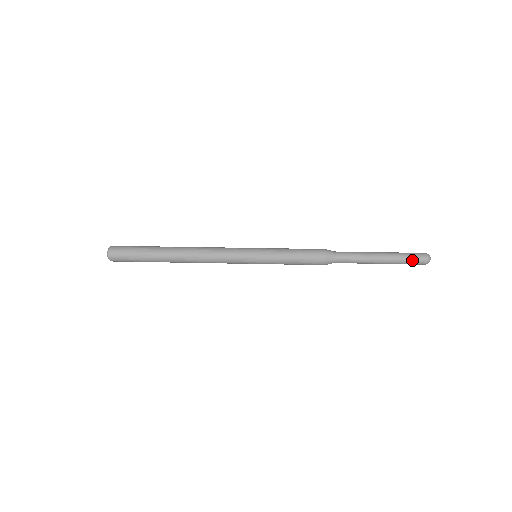
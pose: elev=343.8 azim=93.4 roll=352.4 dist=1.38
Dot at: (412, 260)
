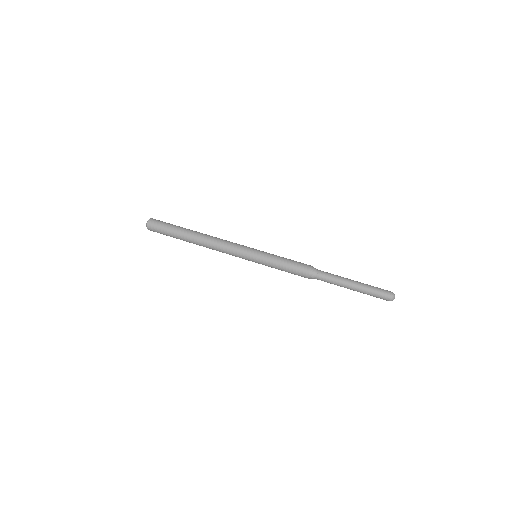
Dot at: (378, 296)
